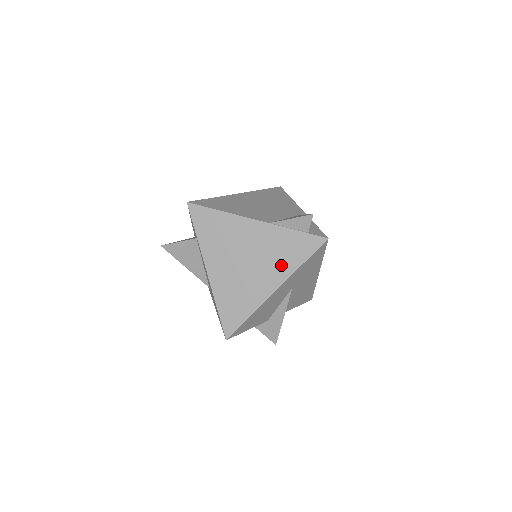
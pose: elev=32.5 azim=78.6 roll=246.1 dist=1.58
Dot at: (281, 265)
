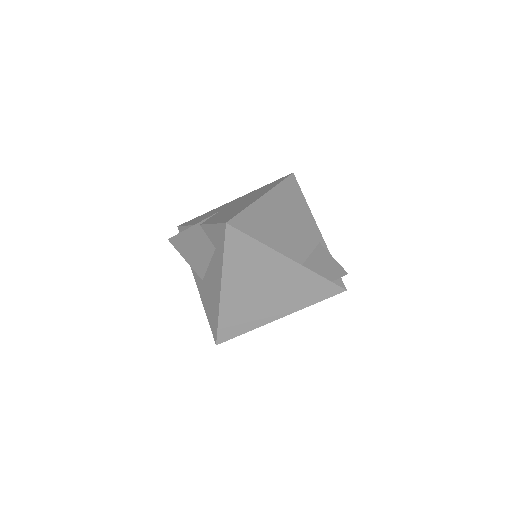
Dot at: (295, 301)
